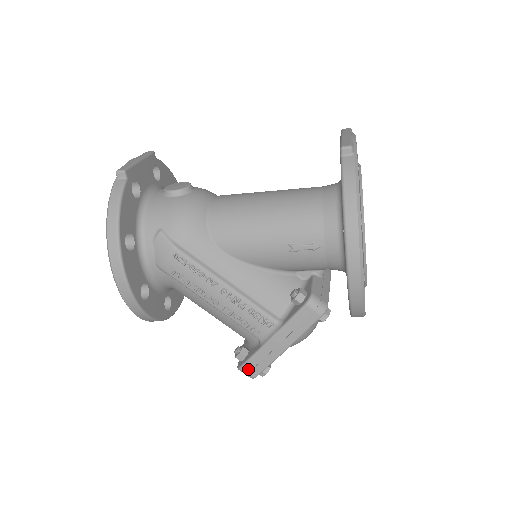
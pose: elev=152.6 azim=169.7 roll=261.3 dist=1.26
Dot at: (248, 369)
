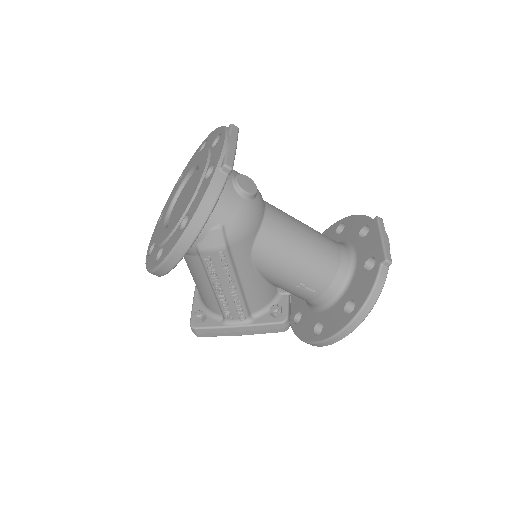
Dot at: (200, 332)
